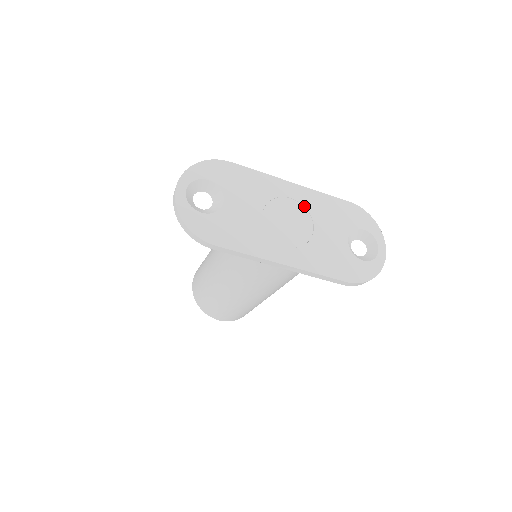
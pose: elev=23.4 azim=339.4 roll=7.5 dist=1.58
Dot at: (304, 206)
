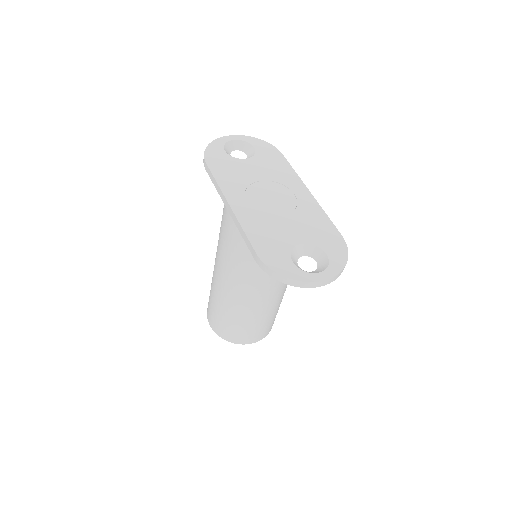
Dot at: (297, 204)
